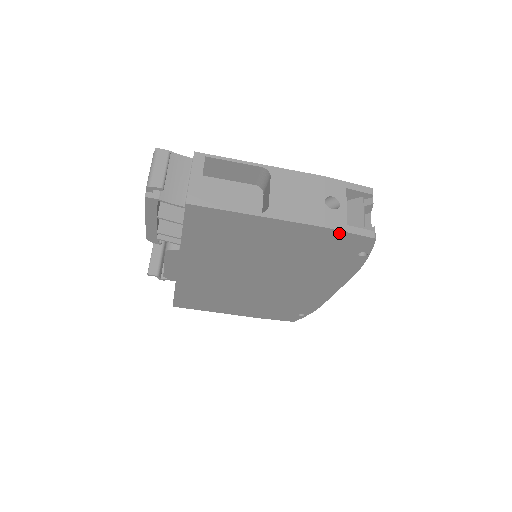
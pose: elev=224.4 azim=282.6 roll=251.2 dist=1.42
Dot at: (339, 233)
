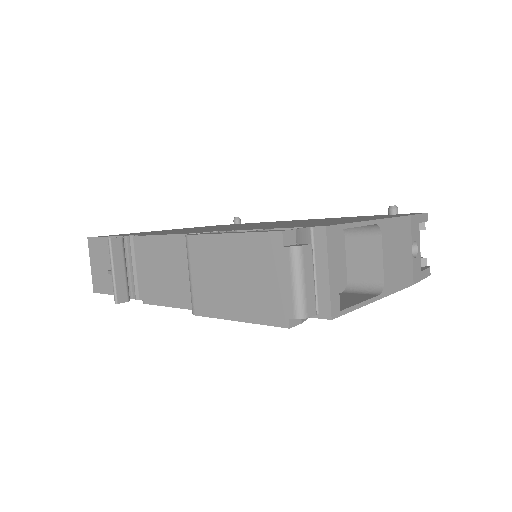
Dot at: occluded
